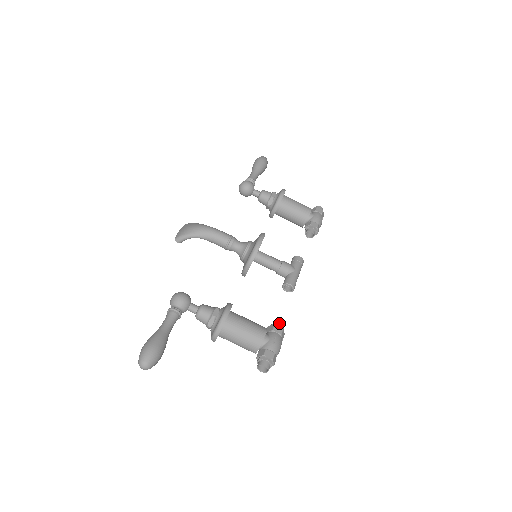
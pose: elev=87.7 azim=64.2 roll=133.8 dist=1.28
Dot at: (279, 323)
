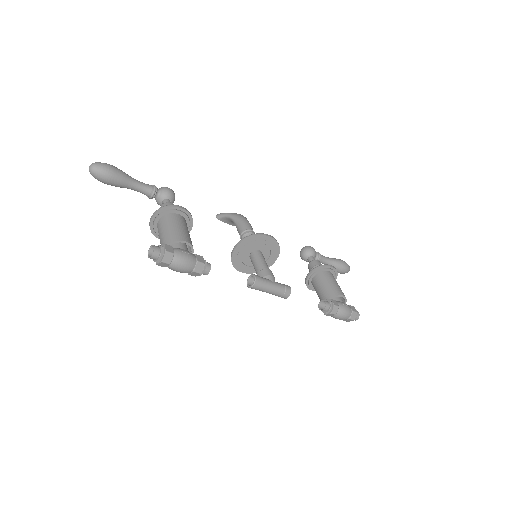
Dot at: (208, 263)
